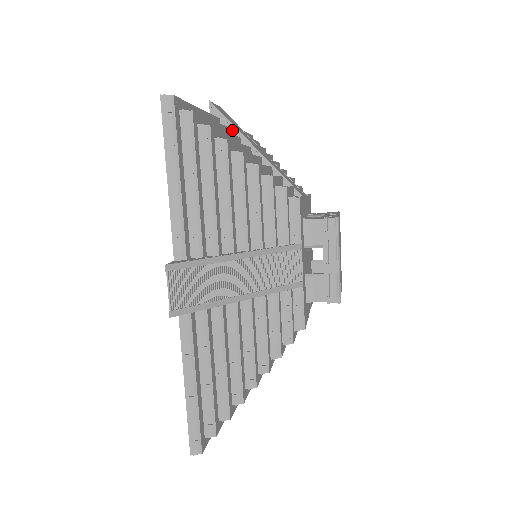
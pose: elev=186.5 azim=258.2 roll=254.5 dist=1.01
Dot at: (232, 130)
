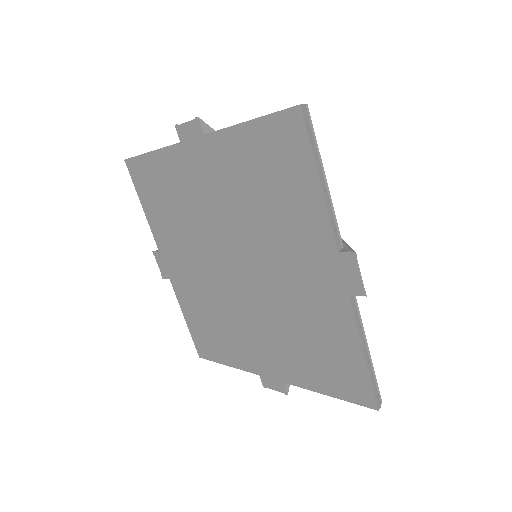
Dot at: occluded
